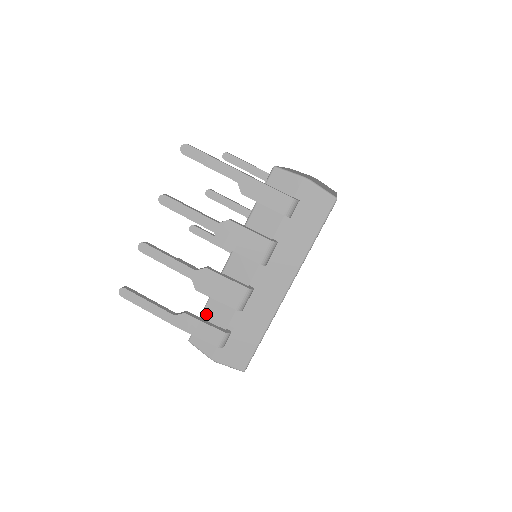
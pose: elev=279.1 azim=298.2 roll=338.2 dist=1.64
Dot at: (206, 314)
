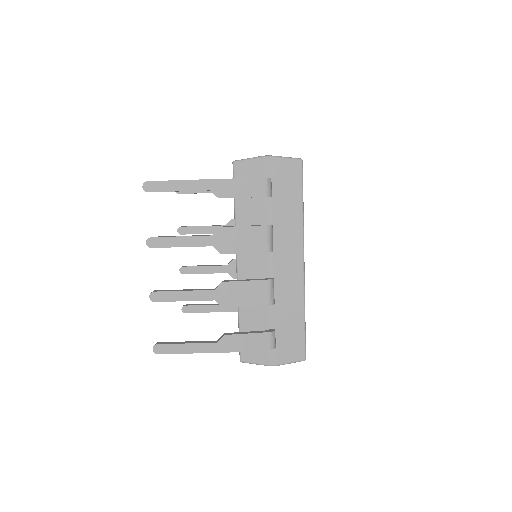
Dot at: (243, 327)
